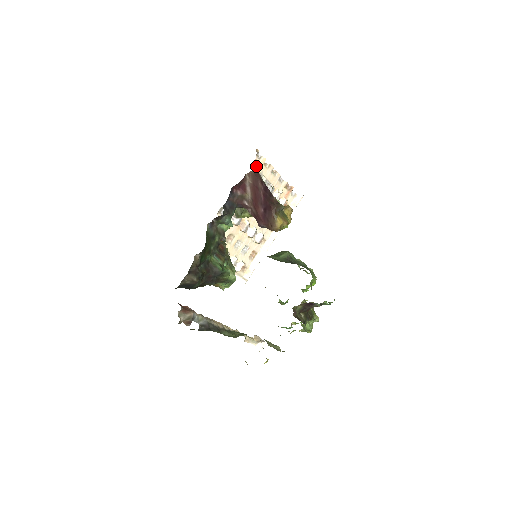
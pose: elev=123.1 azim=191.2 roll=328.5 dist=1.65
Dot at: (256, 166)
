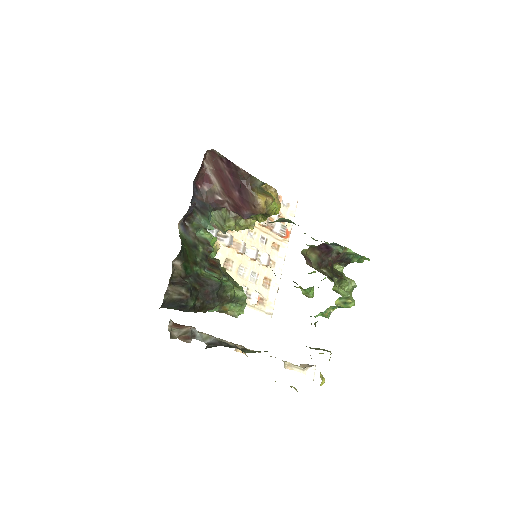
Dot at: occluded
